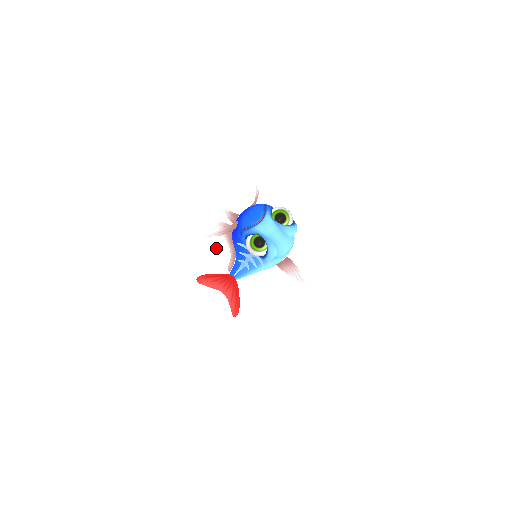
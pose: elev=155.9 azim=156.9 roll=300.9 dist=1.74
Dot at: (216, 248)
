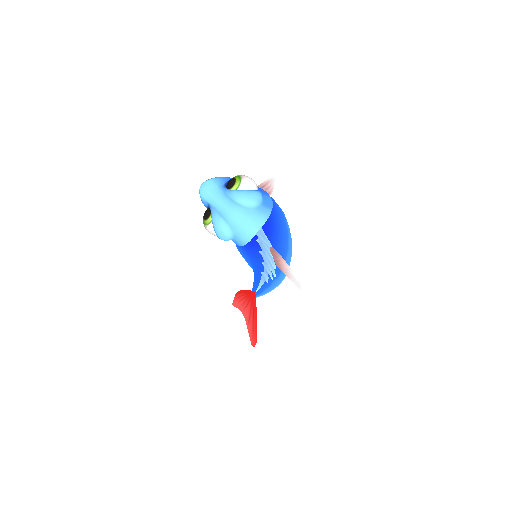
Dot at: occluded
